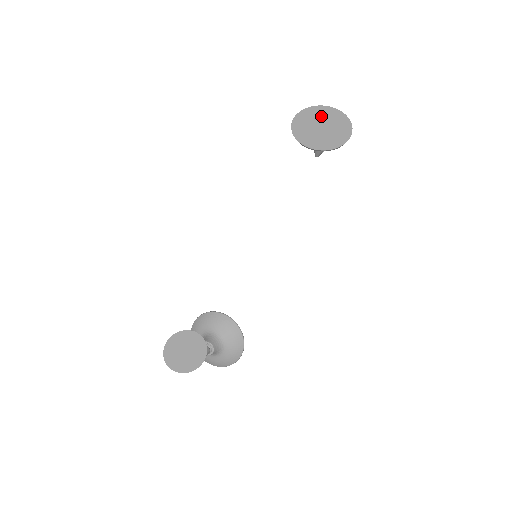
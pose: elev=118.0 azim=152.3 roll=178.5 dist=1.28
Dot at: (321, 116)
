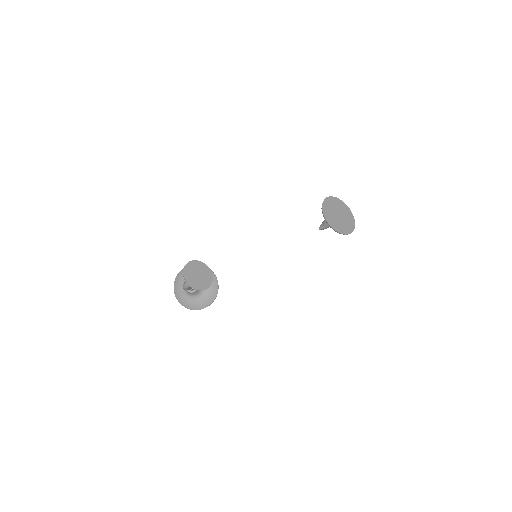
Dot at: (342, 209)
